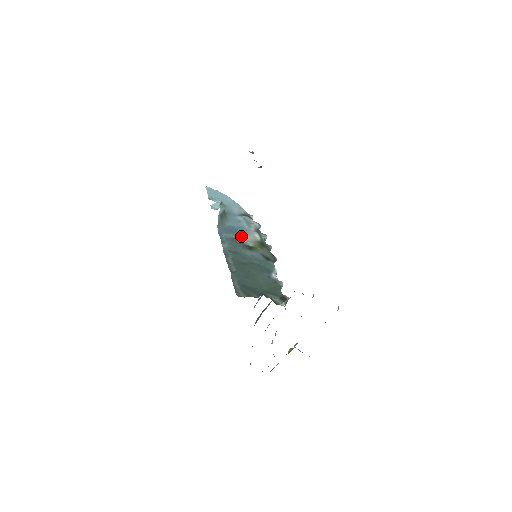
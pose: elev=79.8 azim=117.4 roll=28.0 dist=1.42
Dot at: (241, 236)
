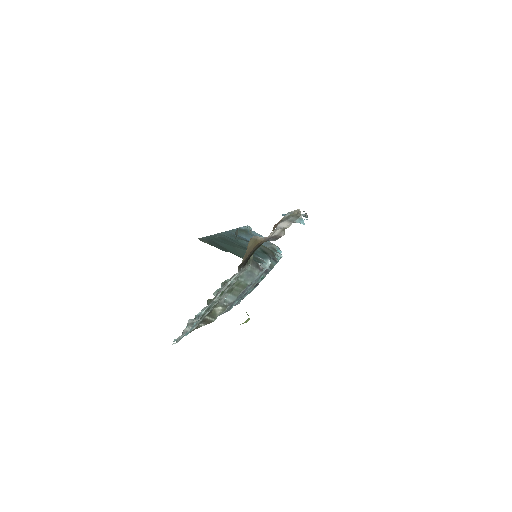
Dot at: occluded
